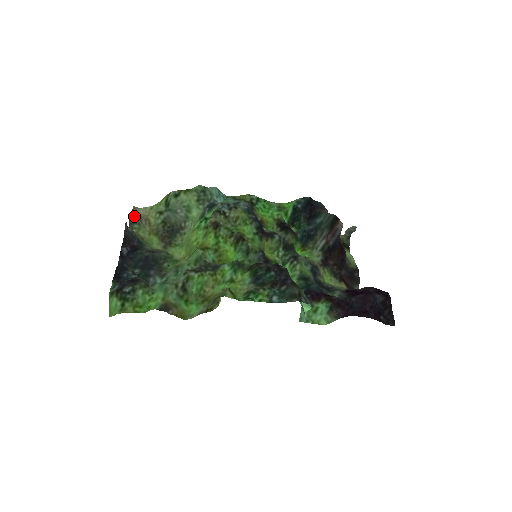
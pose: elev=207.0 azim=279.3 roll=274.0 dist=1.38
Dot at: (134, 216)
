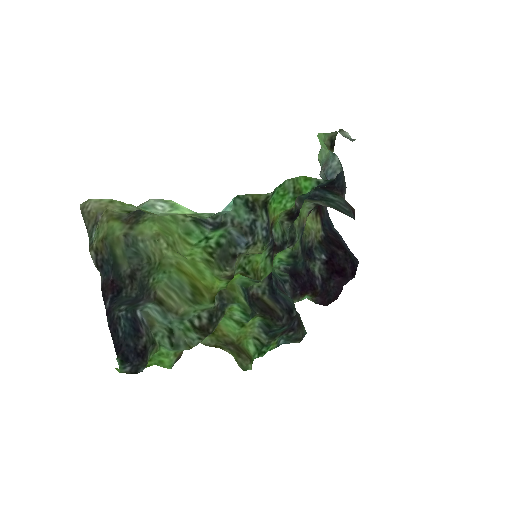
Dot at: (92, 230)
